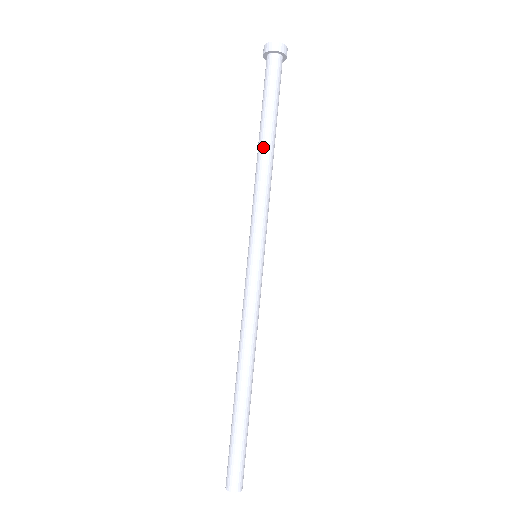
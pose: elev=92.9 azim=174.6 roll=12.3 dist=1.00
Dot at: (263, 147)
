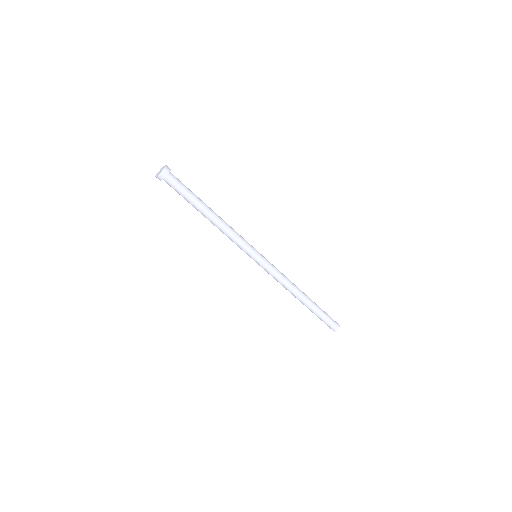
Dot at: (212, 216)
